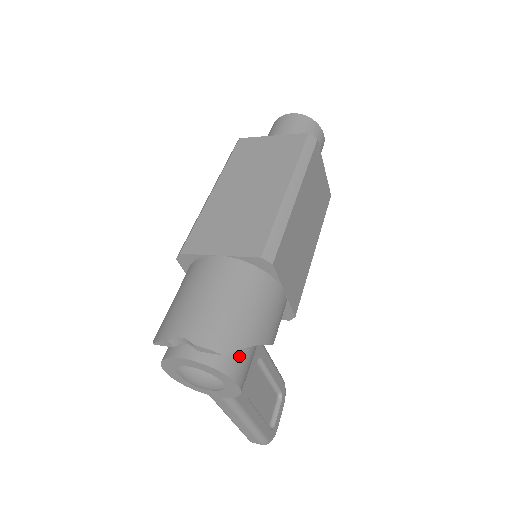
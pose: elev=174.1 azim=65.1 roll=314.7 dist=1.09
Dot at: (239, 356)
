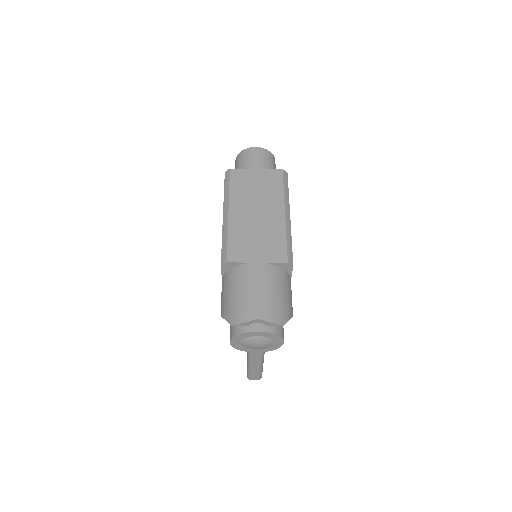
Dot at: occluded
